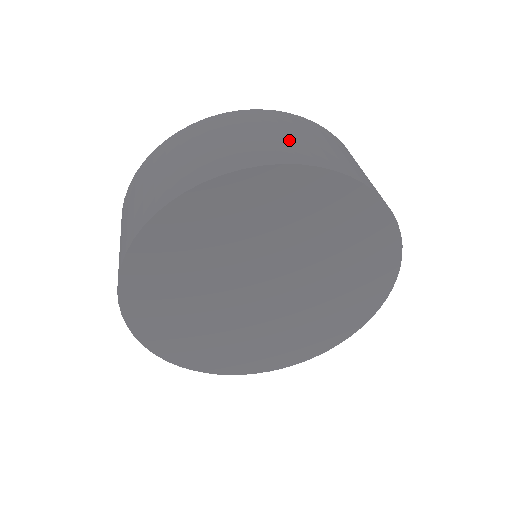
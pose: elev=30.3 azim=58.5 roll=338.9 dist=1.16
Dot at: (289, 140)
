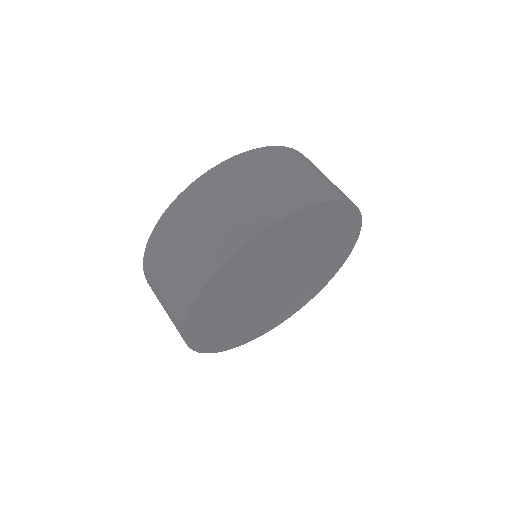
Dot at: (288, 181)
